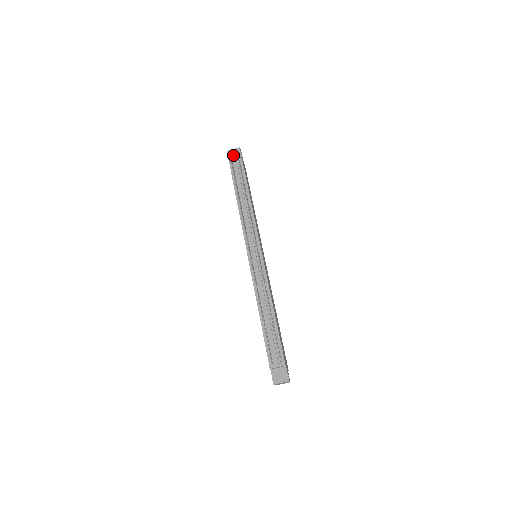
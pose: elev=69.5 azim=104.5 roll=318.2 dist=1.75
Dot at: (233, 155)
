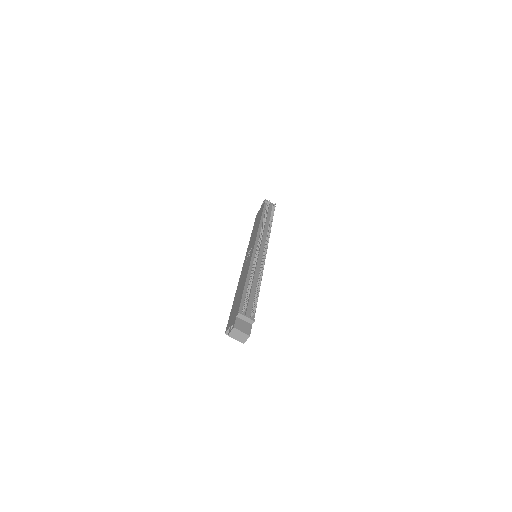
Dot at: occluded
